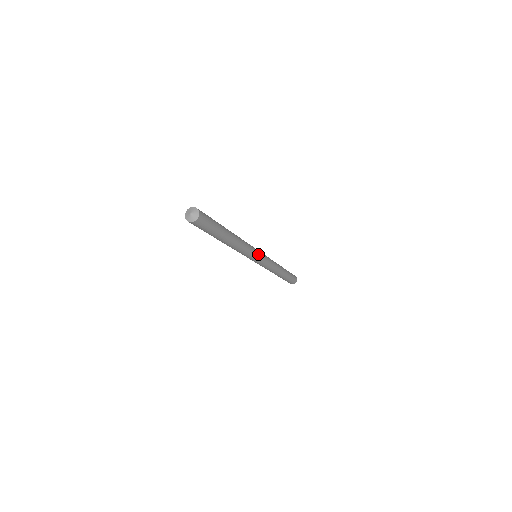
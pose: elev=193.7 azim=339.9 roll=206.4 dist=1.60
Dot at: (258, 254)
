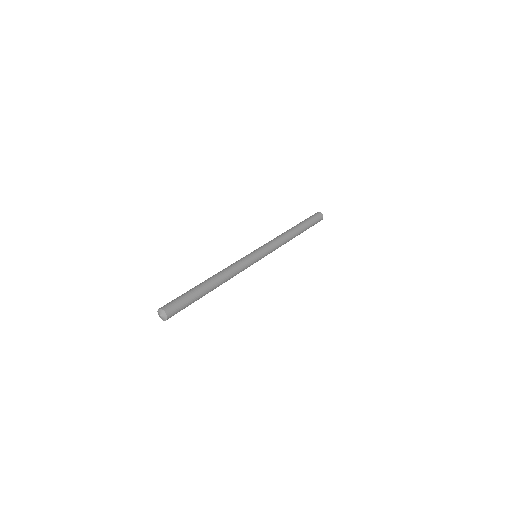
Dot at: (255, 260)
